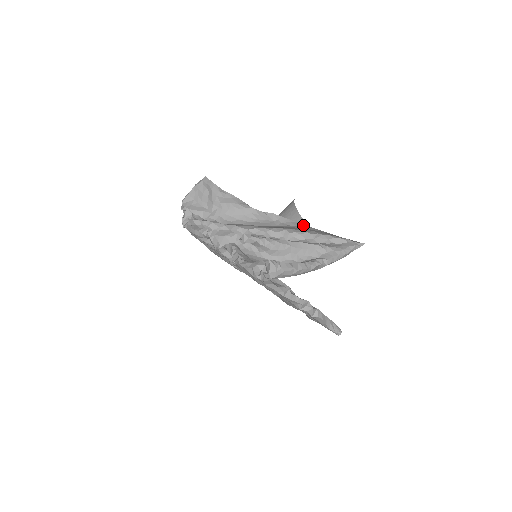
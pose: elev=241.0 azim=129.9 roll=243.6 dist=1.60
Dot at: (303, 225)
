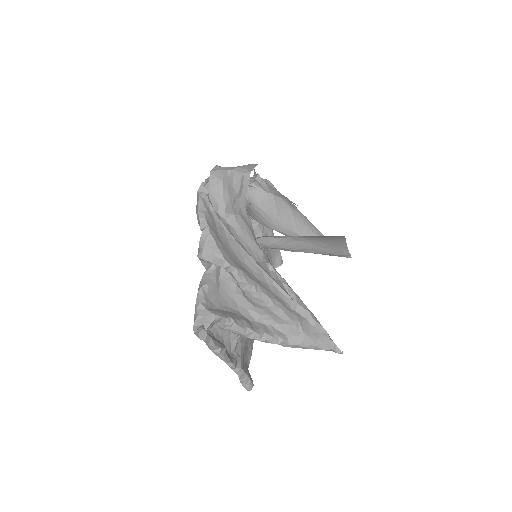
Dot at: occluded
